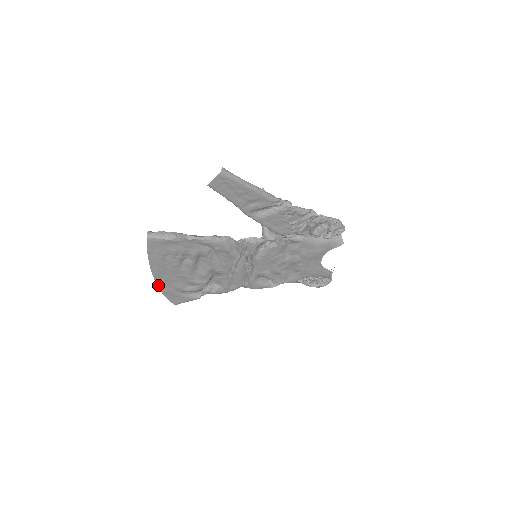
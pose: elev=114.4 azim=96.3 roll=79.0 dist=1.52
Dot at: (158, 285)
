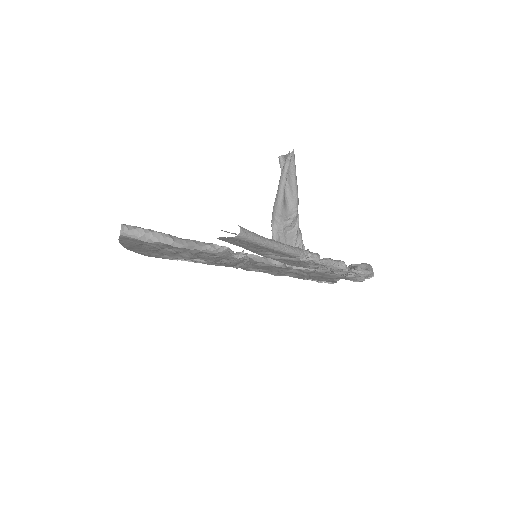
Dot at: (129, 249)
